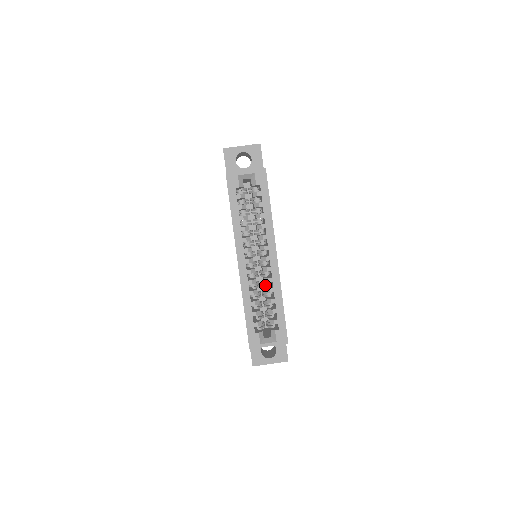
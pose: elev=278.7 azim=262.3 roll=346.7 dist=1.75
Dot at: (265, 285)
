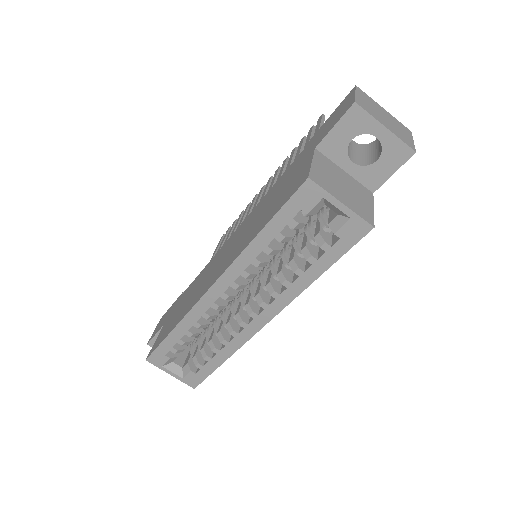
Dot at: (225, 323)
